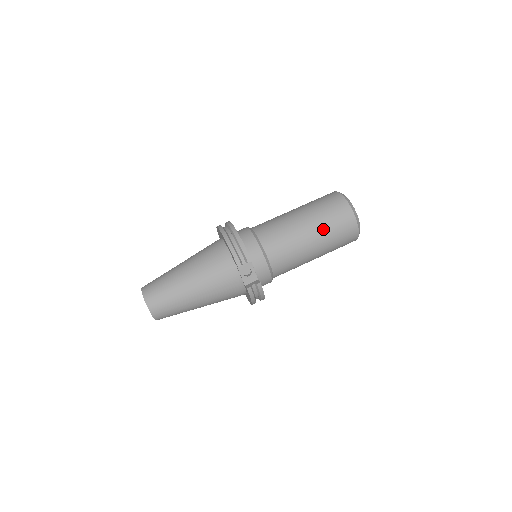
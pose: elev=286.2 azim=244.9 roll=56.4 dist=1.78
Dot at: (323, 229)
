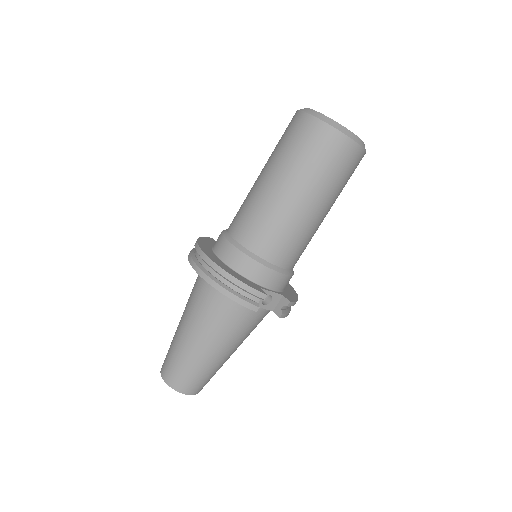
Dot at: (323, 187)
